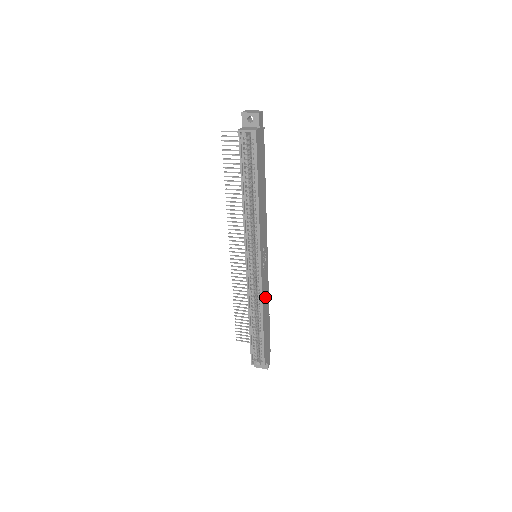
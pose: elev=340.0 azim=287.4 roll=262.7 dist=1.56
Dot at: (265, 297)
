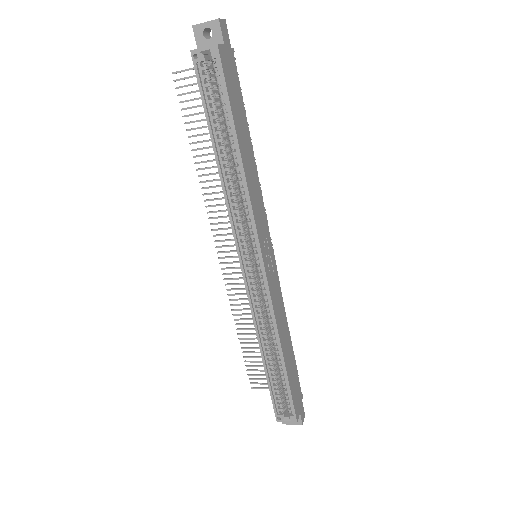
Dot at: (280, 317)
